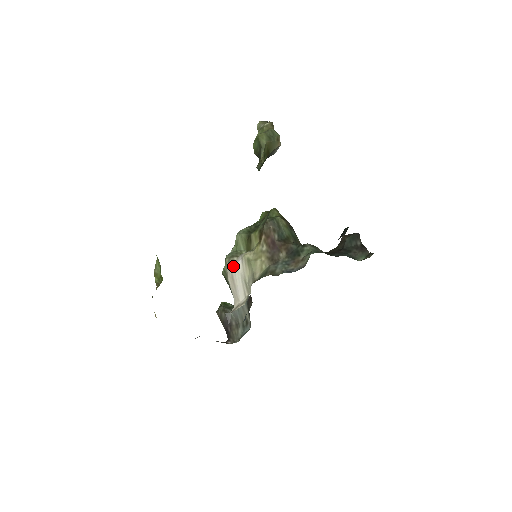
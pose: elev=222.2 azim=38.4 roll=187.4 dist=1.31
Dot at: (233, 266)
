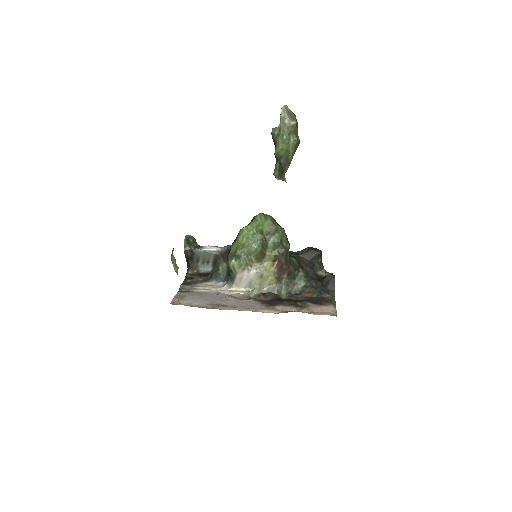
Dot at: (247, 273)
